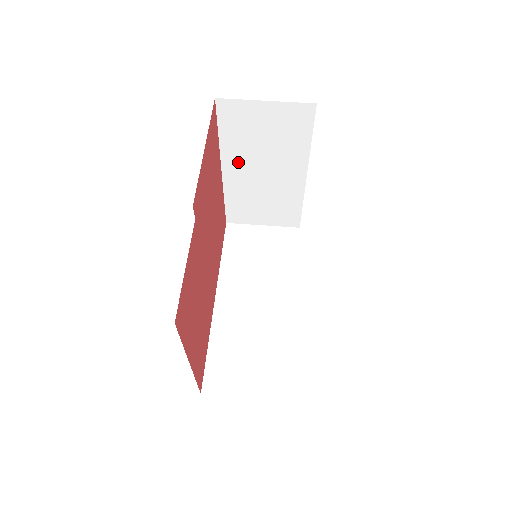
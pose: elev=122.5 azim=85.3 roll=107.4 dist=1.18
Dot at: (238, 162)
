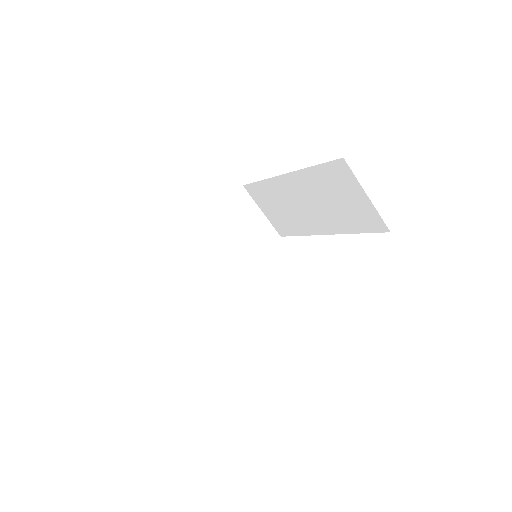
Dot at: occluded
